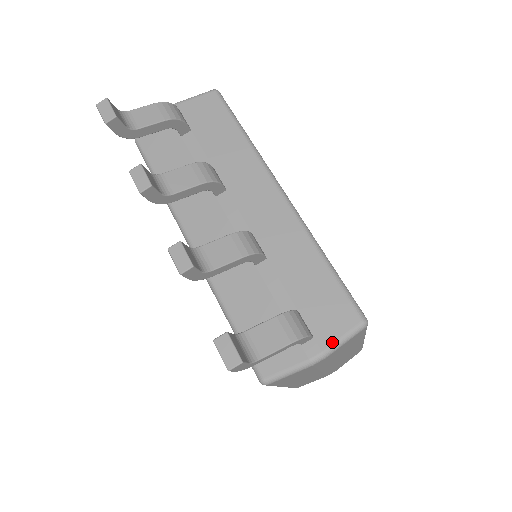
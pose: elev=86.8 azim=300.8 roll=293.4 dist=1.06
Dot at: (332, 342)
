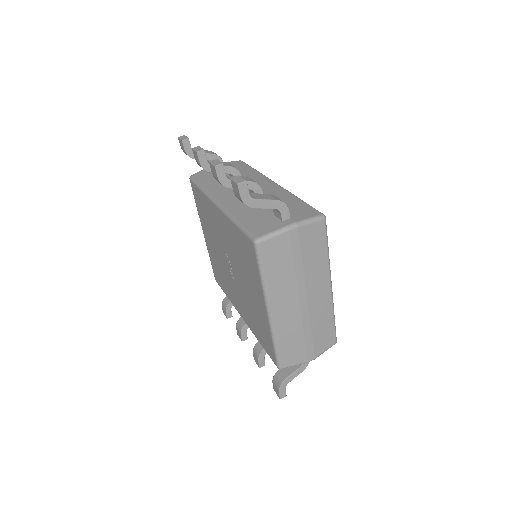
Dot at: (302, 219)
